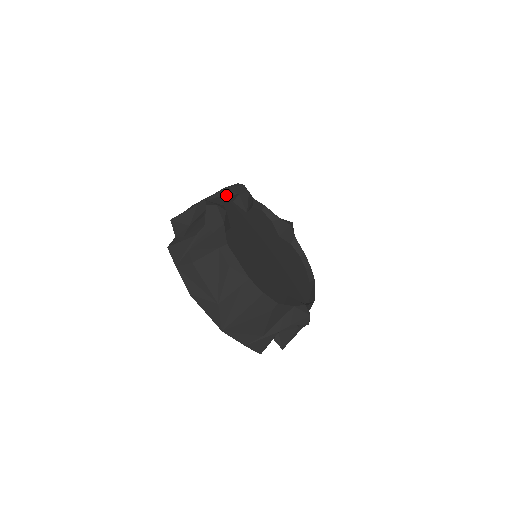
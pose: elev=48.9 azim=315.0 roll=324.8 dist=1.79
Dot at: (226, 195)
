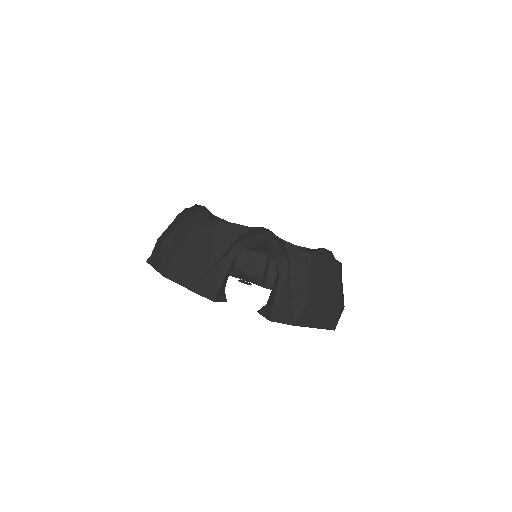
Dot at: (229, 222)
